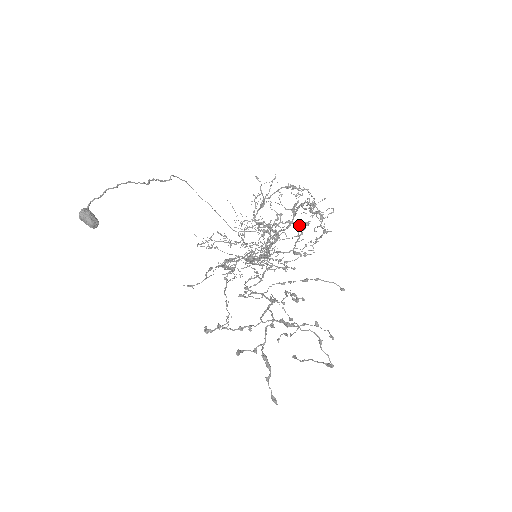
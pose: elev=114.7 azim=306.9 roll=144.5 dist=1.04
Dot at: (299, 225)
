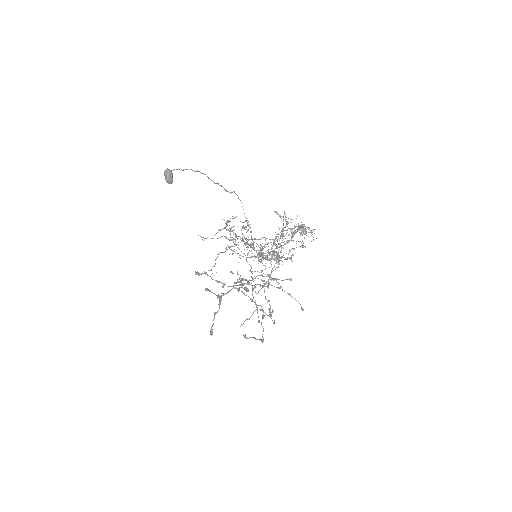
Dot at: occluded
